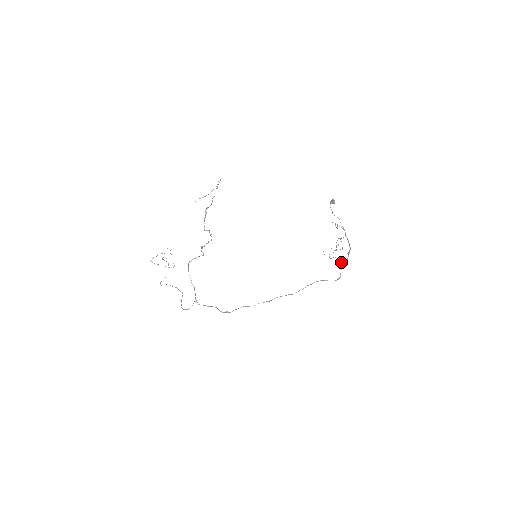
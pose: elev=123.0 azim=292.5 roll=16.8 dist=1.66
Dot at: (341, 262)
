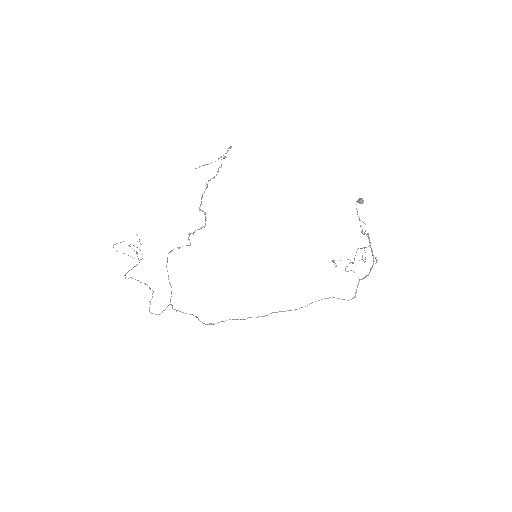
Dot at: occluded
